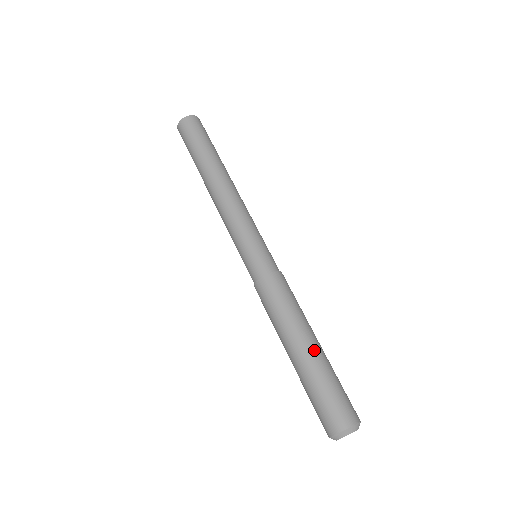
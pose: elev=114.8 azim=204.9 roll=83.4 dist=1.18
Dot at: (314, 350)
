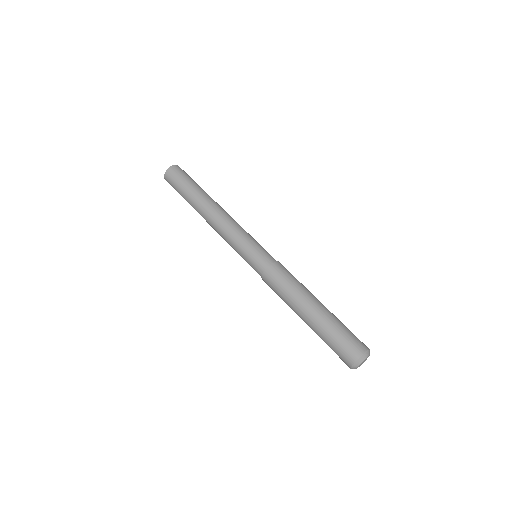
Dot at: (314, 315)
